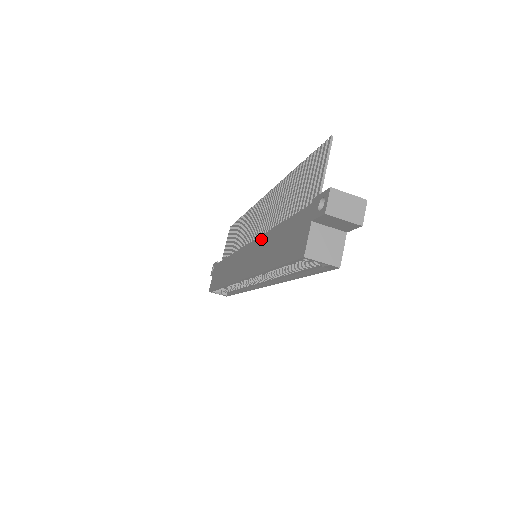
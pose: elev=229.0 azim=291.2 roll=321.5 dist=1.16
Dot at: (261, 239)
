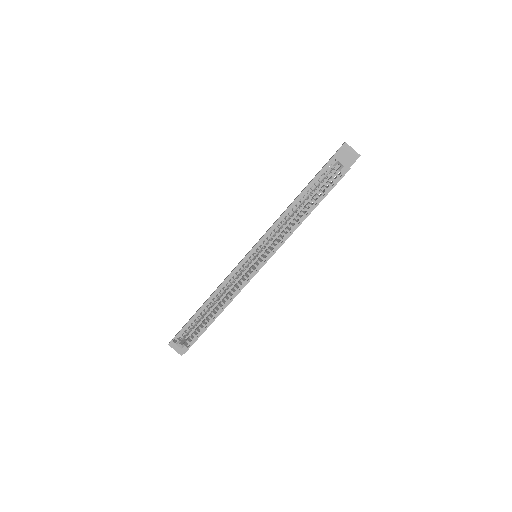
Dot at: occluded
